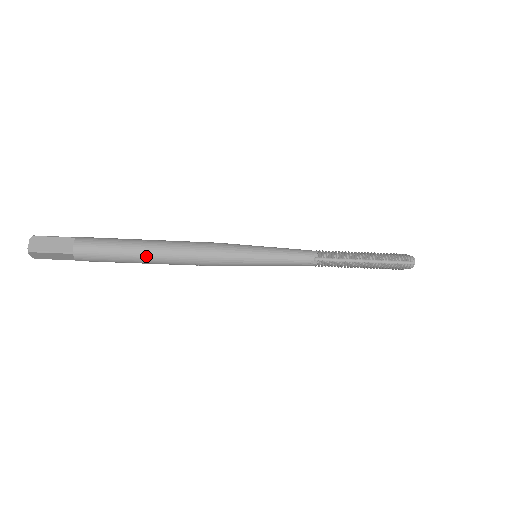
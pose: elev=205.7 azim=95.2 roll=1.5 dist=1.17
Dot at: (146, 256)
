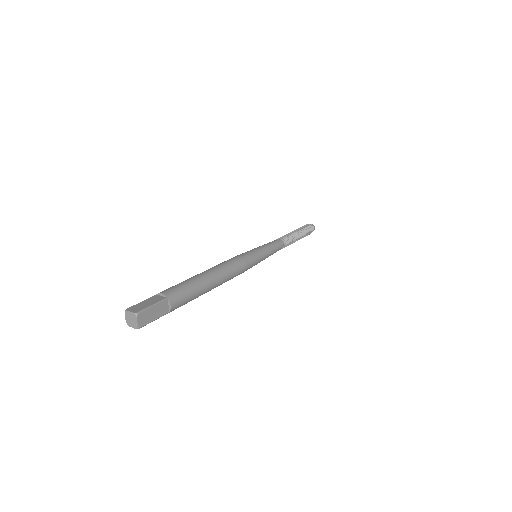
Dot at: (210, 290)
